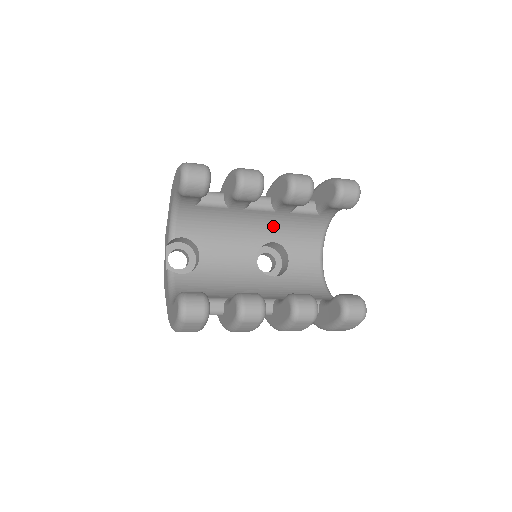
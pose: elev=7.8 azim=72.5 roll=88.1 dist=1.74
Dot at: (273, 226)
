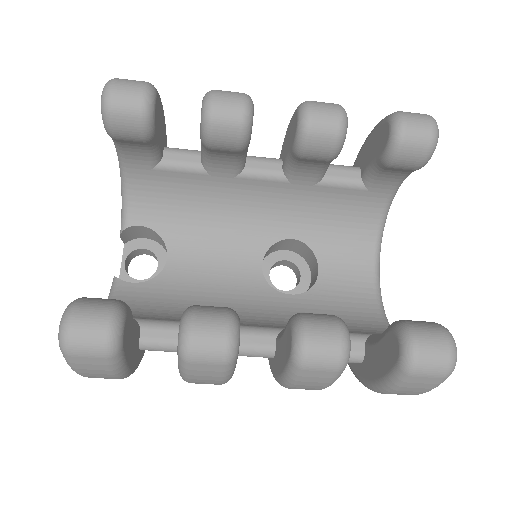
Dot at: (290, 211)
